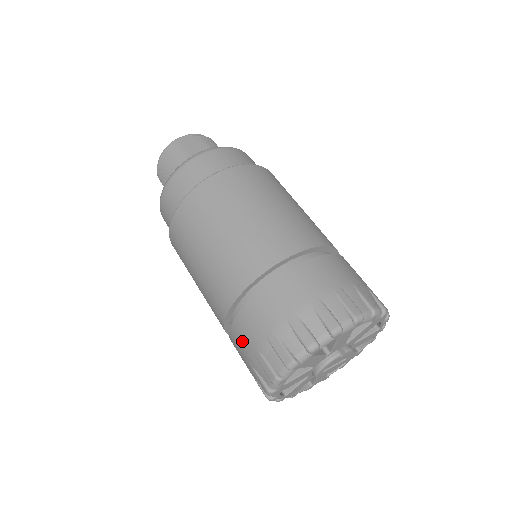
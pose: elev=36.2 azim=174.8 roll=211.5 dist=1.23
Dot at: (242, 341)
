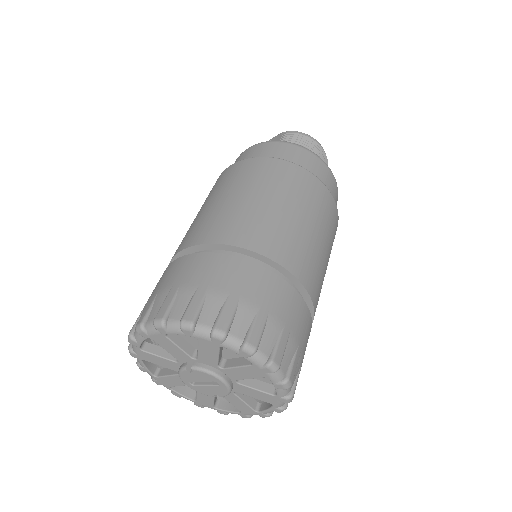
Dot at: occluded
